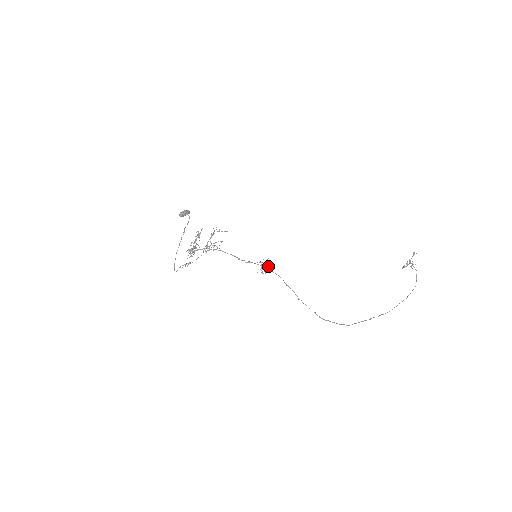
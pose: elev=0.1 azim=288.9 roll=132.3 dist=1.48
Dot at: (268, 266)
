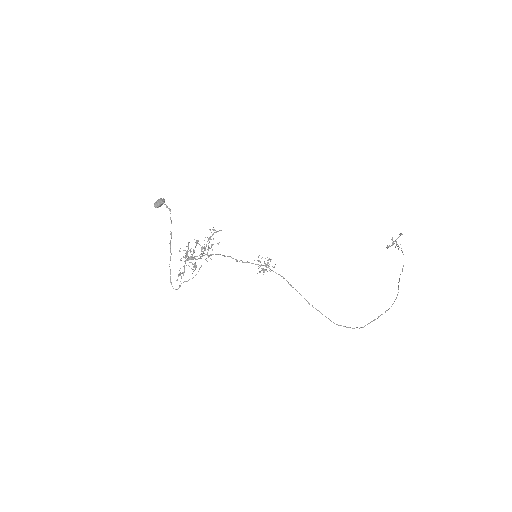
Dot at: (268, 265)
